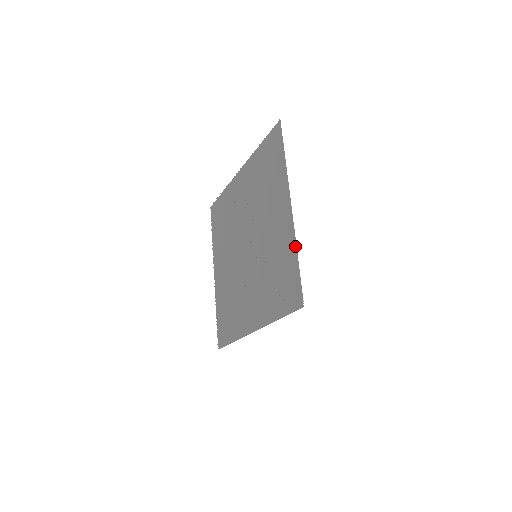
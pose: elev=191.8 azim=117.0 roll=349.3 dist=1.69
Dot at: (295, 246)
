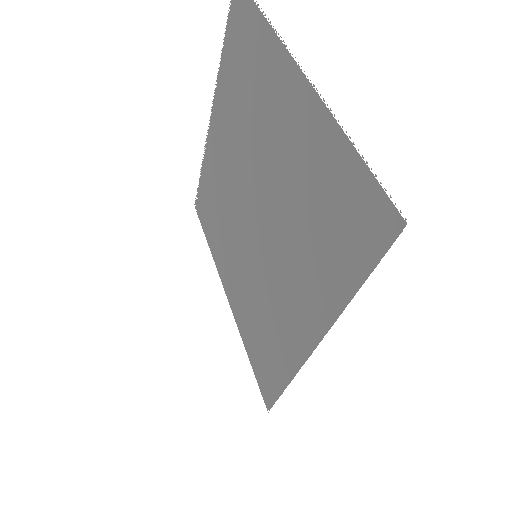
Dot at: occluded
